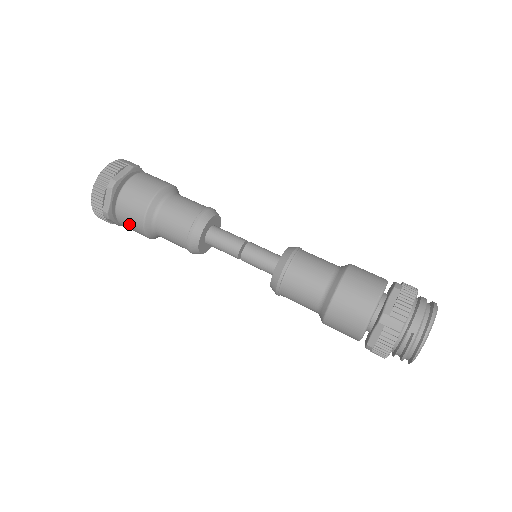
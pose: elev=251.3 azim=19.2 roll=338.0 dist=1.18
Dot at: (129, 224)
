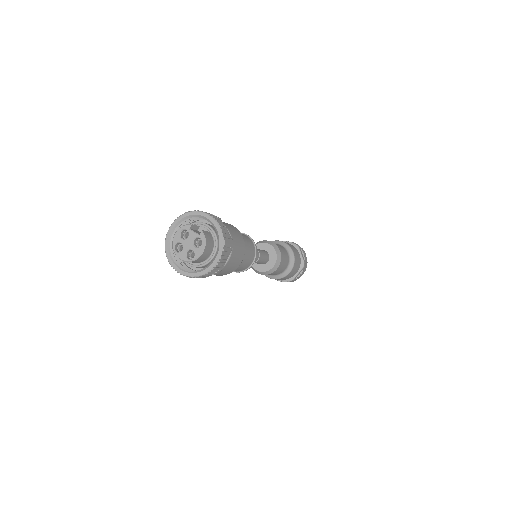
Dot at: occluded
